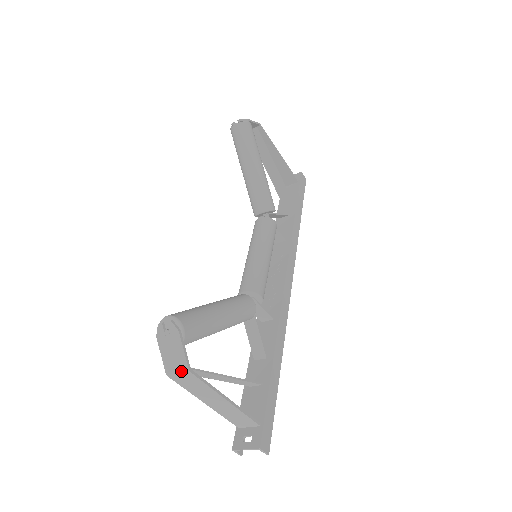
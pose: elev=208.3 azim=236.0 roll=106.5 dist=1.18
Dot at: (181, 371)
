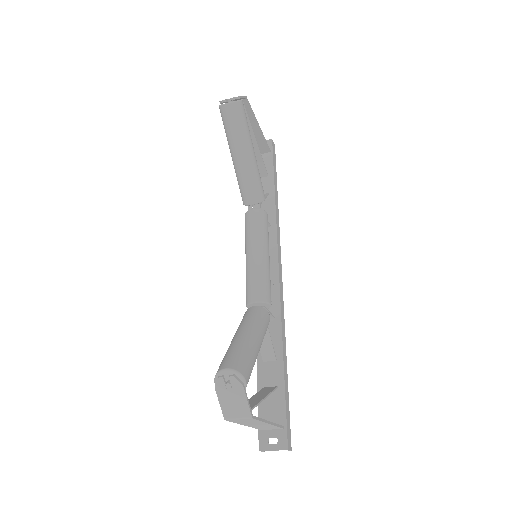
Dot at: (243, 418)
